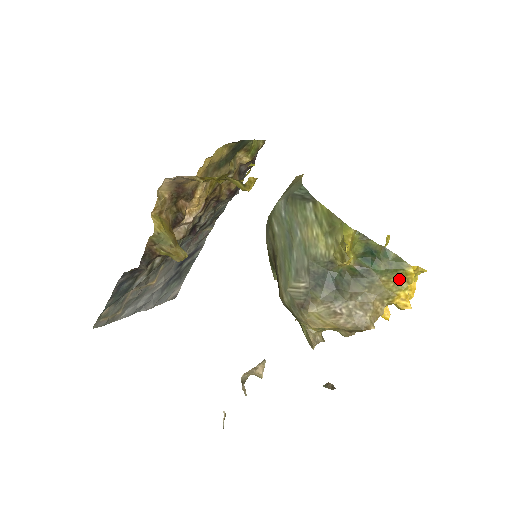
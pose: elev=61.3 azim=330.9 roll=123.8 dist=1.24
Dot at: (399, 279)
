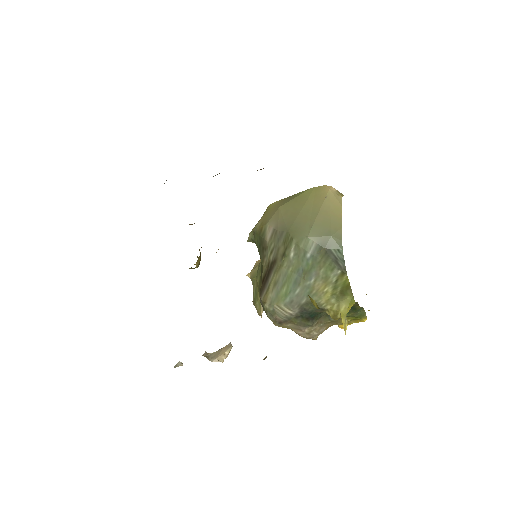
Dot at: (353, 320)
